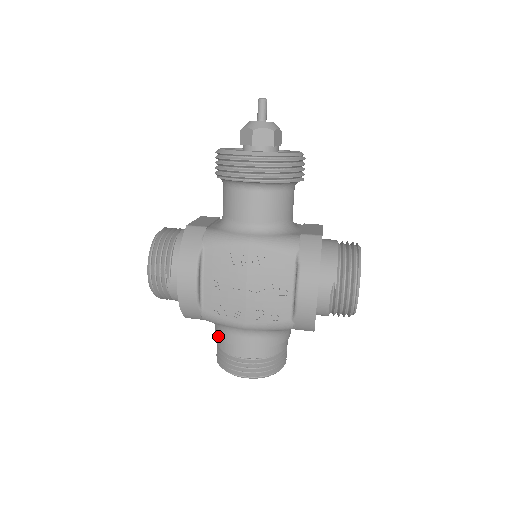
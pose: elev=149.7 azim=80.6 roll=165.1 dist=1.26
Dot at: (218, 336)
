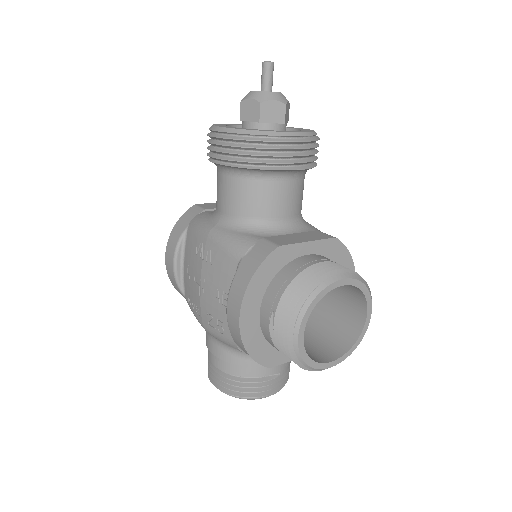
Dot at: occluded
